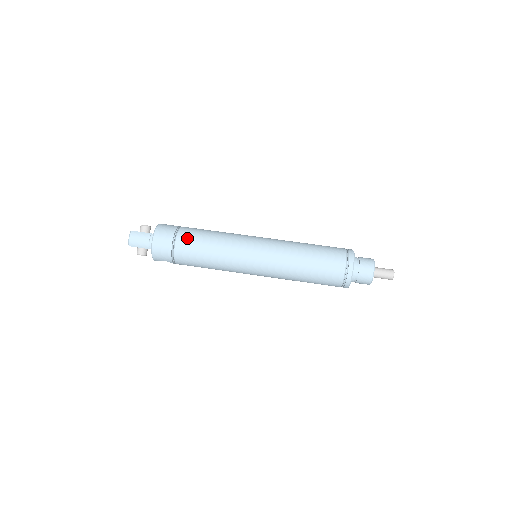
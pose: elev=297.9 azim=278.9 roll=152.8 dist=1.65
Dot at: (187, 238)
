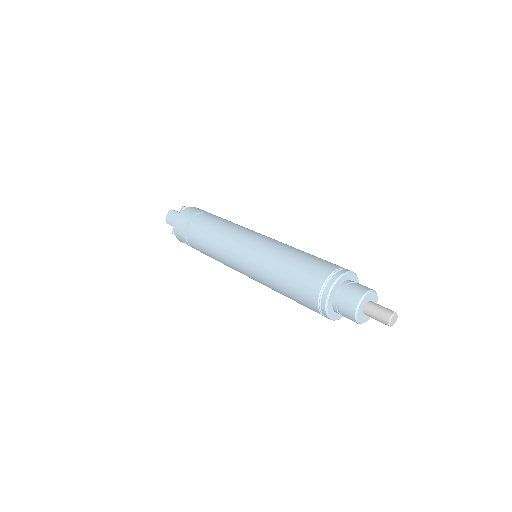
Dot at: (199, 222)
